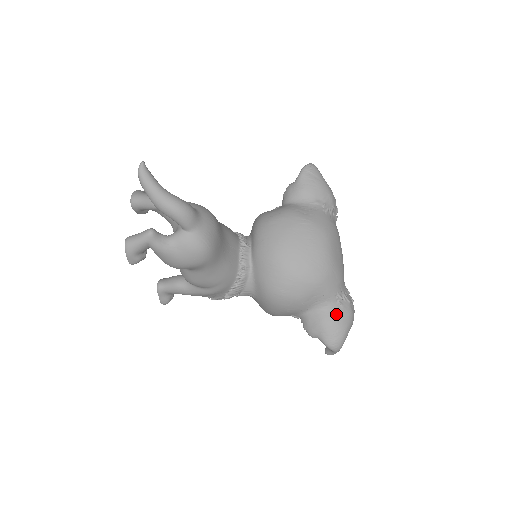
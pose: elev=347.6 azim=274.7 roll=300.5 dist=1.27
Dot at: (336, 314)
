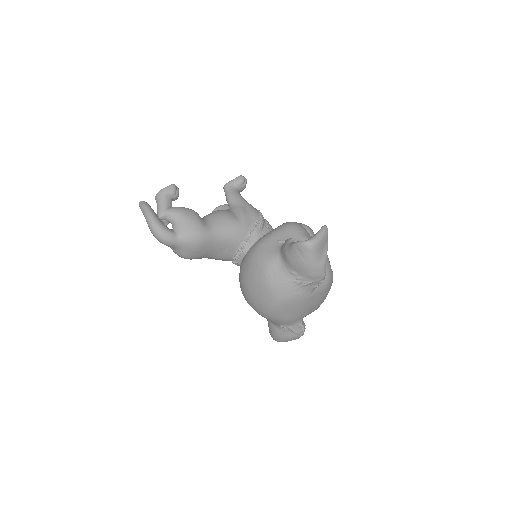
Dot at: (278, 331)
